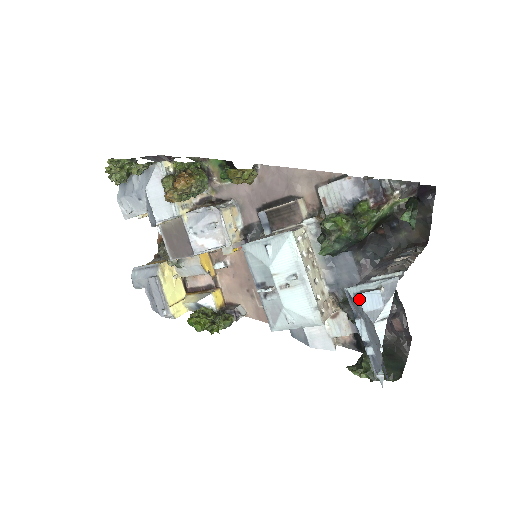
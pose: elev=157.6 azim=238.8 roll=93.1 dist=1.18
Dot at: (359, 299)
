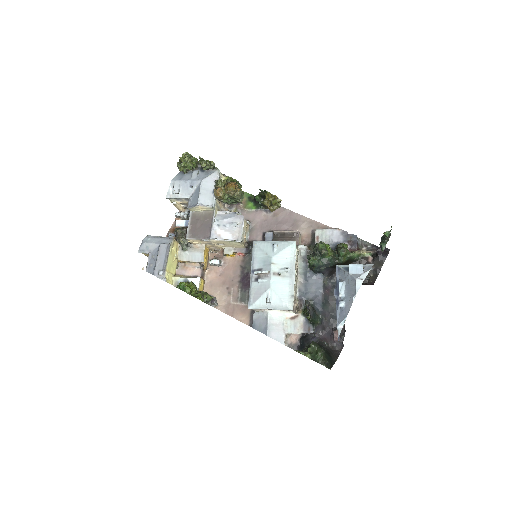
Dot at: (346, 269)
